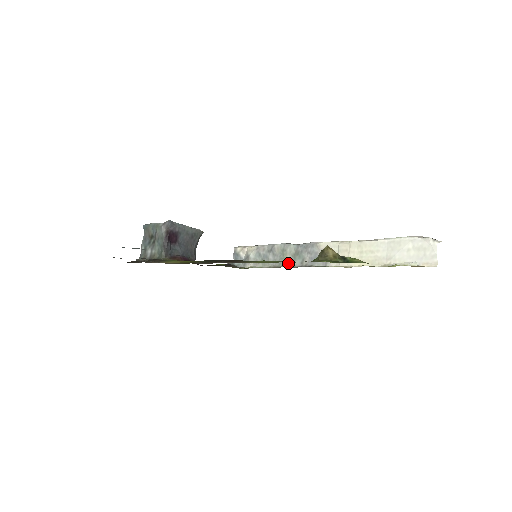
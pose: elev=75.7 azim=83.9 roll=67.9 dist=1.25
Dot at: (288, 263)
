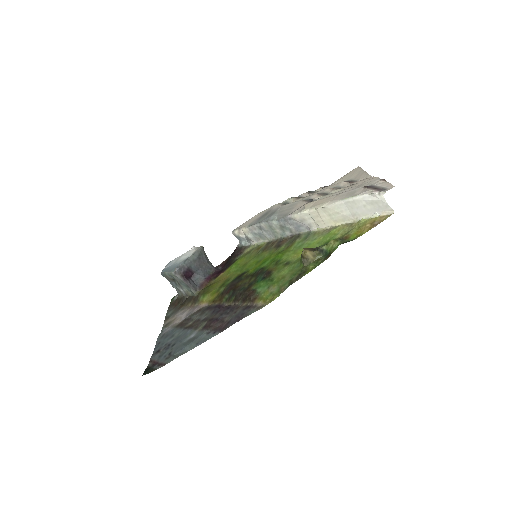
Dot at: (281, 235)
